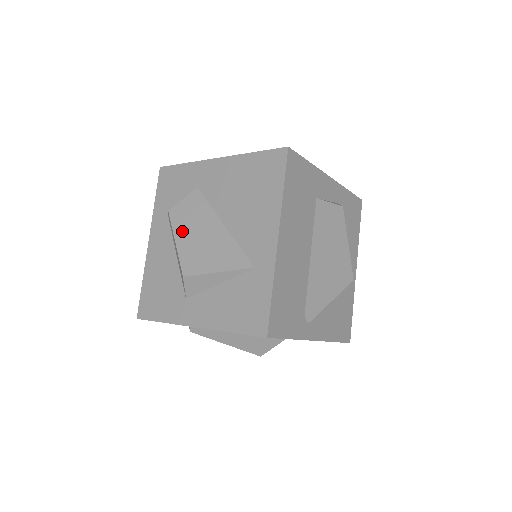
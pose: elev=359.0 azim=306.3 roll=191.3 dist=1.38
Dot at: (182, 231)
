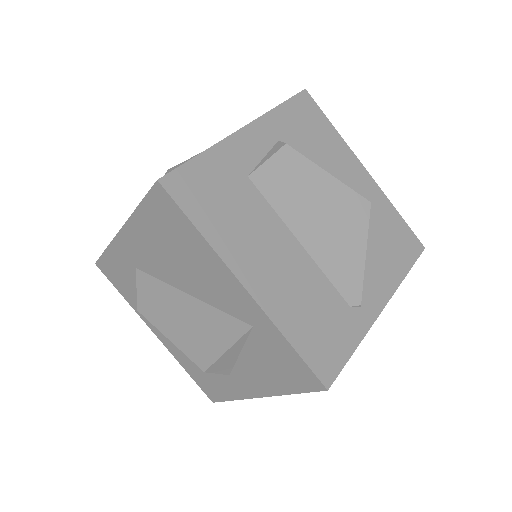
Dot at: (164, 325)
